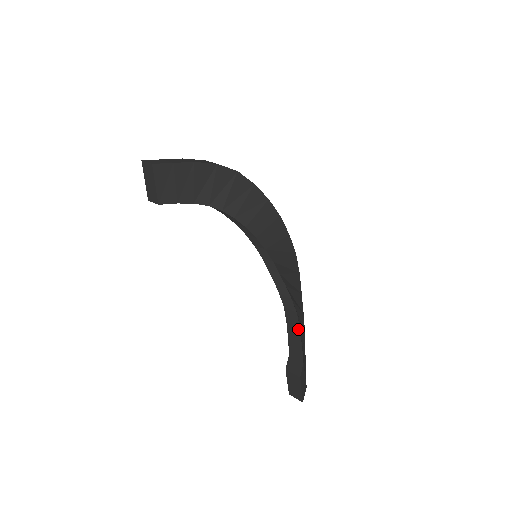
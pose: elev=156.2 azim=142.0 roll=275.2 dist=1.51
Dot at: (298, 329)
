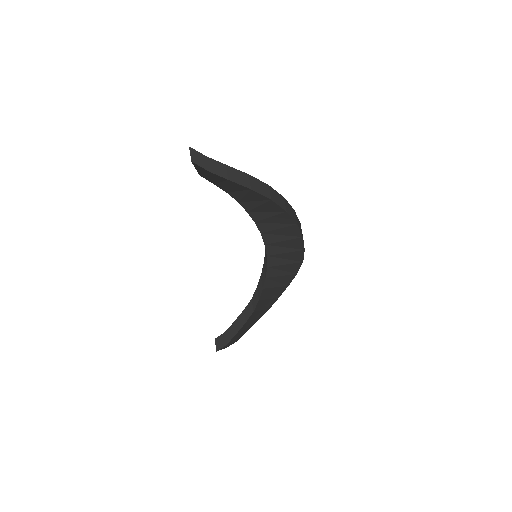
Dot at: (244, 322)
